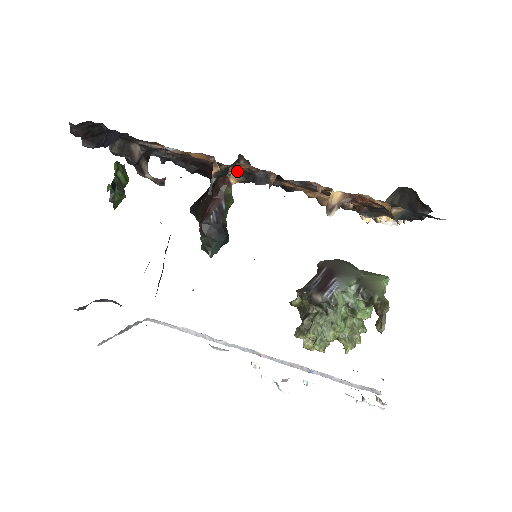
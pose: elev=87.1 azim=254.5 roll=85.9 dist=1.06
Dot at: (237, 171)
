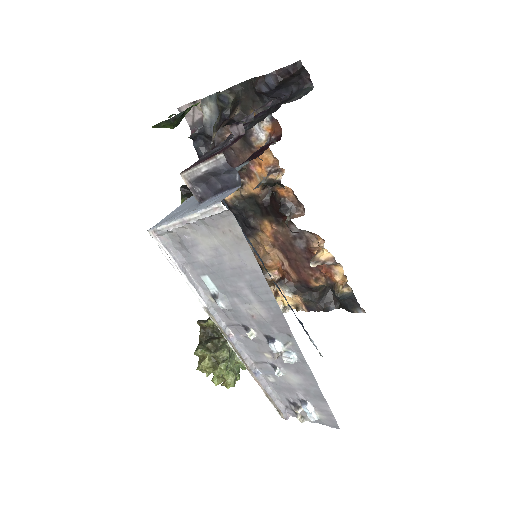
Dot at: (246, 192)
